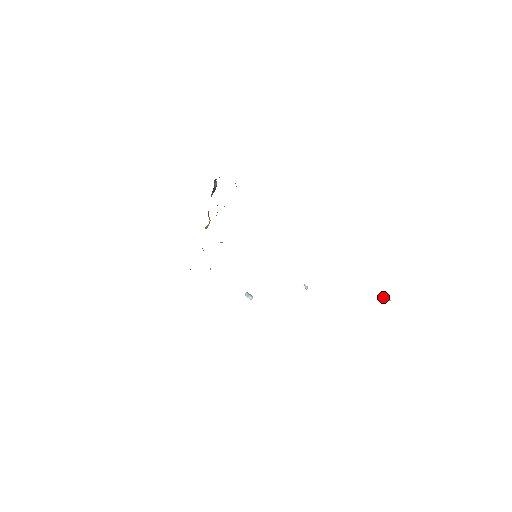
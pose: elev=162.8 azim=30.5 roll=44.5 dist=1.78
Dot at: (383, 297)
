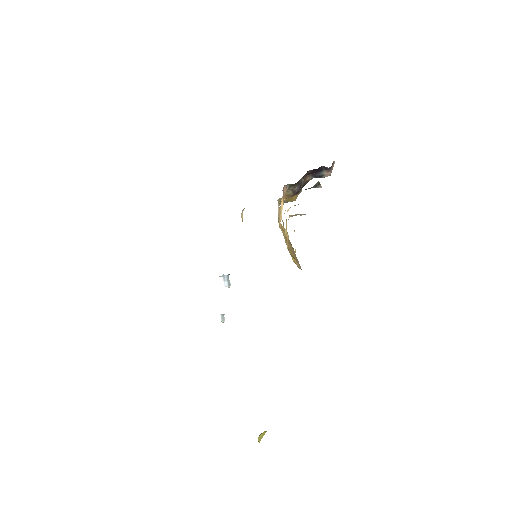
Dot at: (264, 433)
